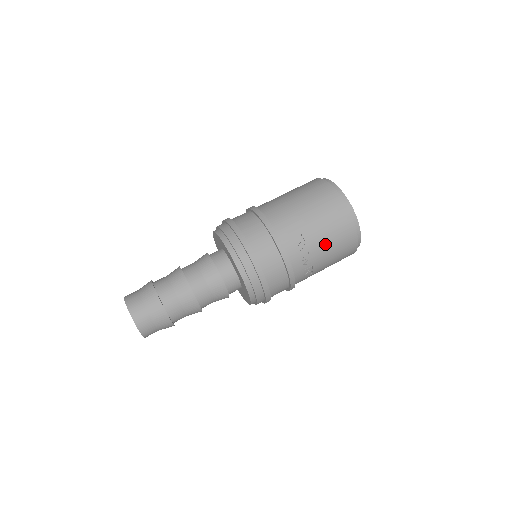
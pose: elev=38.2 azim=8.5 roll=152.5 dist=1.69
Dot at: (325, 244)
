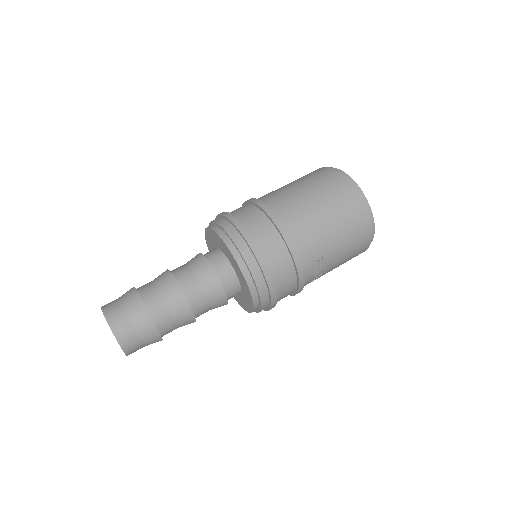
Dot at: (338, 264)
